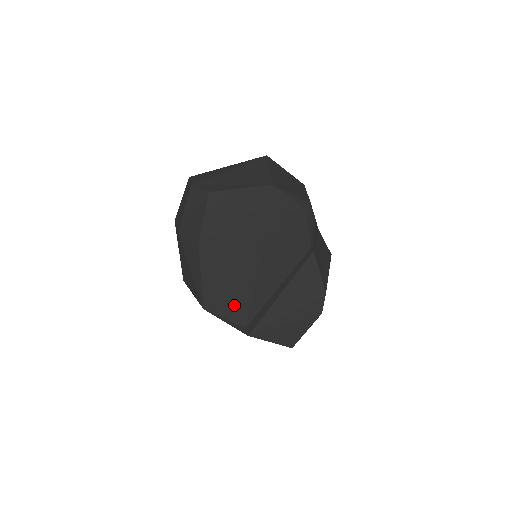
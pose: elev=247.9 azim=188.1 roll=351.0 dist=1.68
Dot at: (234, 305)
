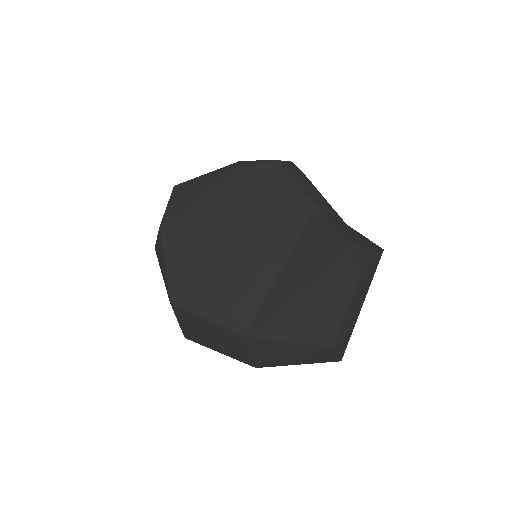
Dot at: (209, 283)
